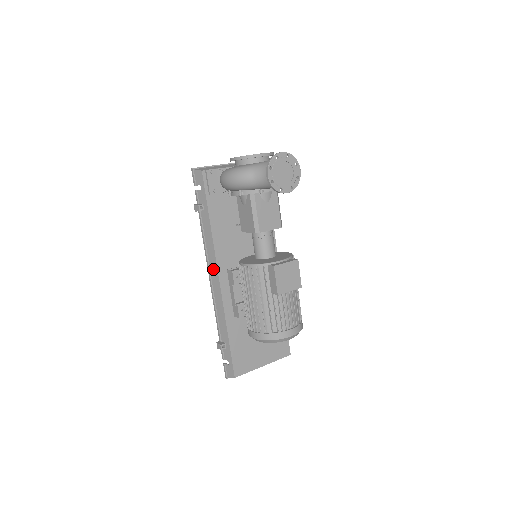
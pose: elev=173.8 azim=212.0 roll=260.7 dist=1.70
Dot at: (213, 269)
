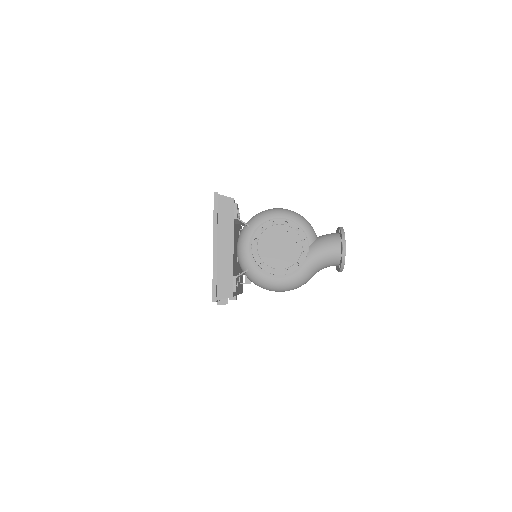
Dot at: occluded
